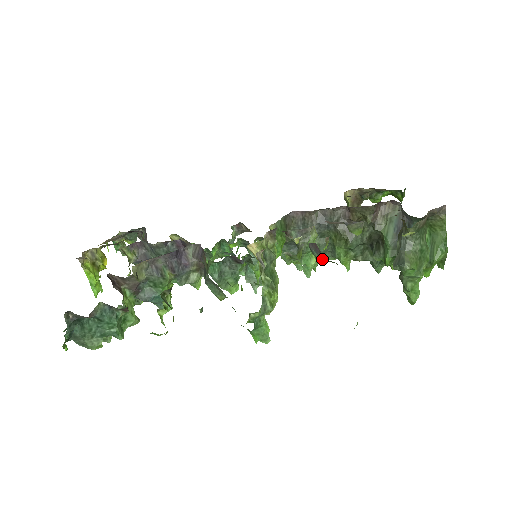
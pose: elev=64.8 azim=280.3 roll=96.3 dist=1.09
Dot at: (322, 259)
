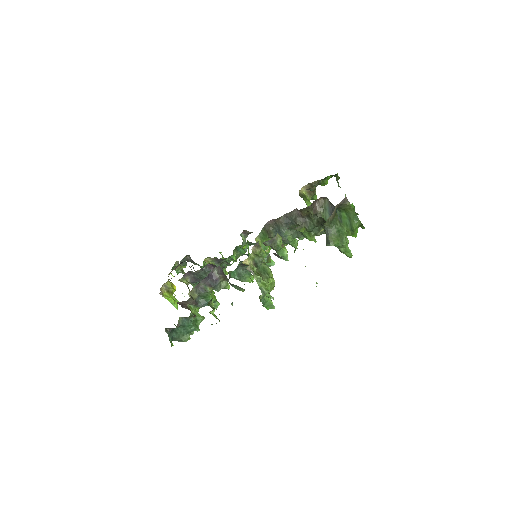
Dot at: (282, 258)
